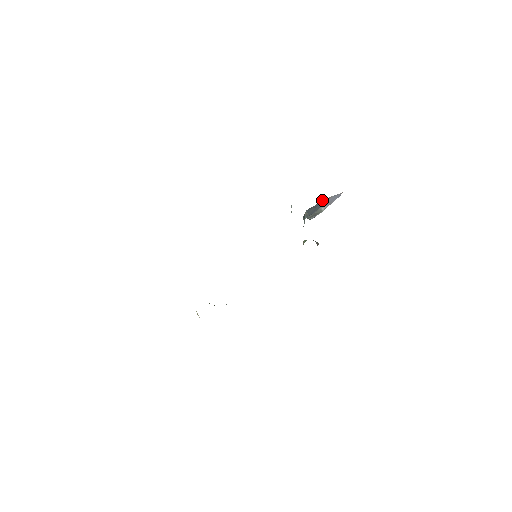
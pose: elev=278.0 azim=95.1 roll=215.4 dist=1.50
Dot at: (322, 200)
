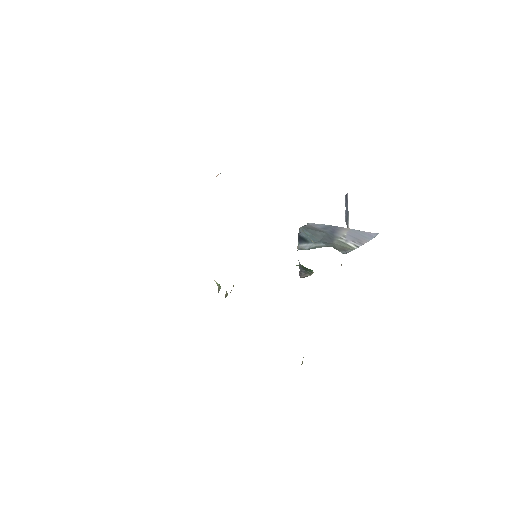
Dot at: occluded
